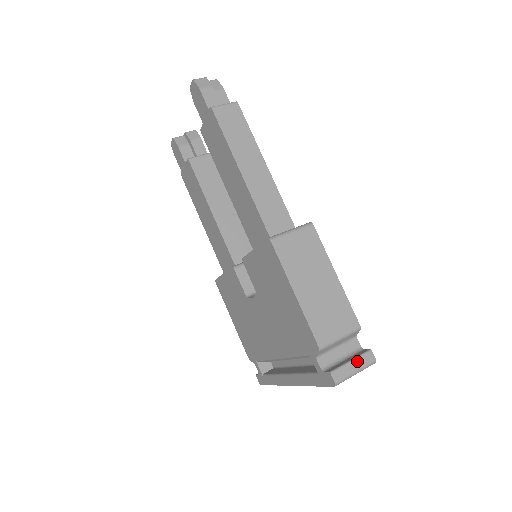
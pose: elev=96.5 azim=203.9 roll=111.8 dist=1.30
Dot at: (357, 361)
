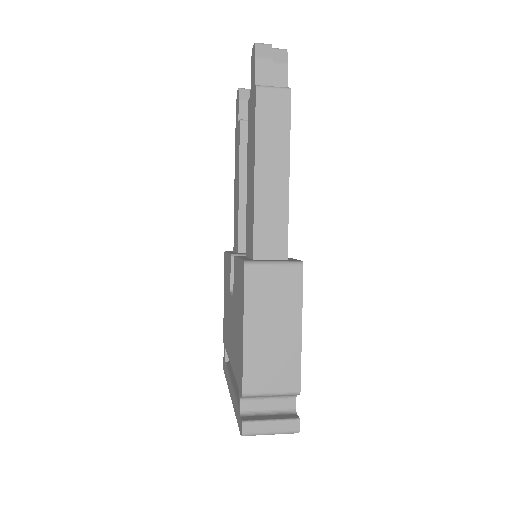
Dot at: (277, 424)
